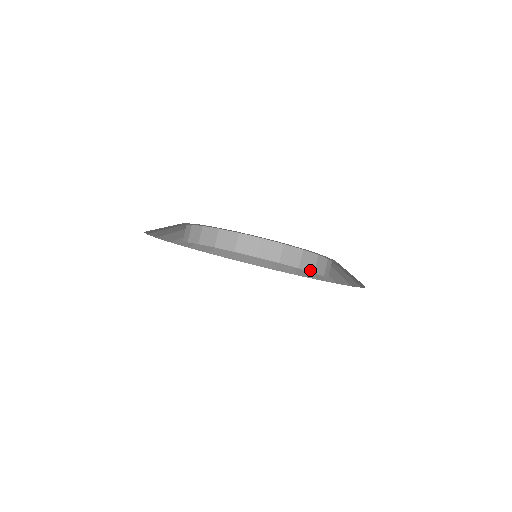
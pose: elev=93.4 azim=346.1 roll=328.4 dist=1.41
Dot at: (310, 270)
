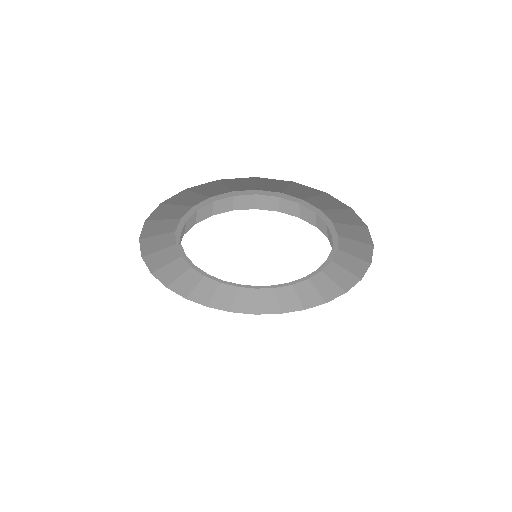
Dot at: (312, 224)
